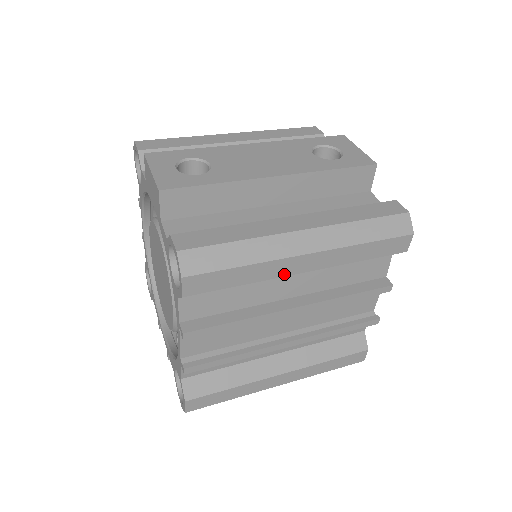
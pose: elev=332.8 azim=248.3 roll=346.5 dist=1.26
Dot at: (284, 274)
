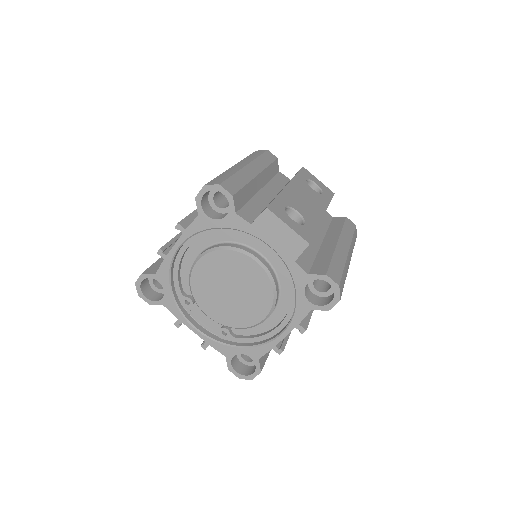
Dot at: occluded
